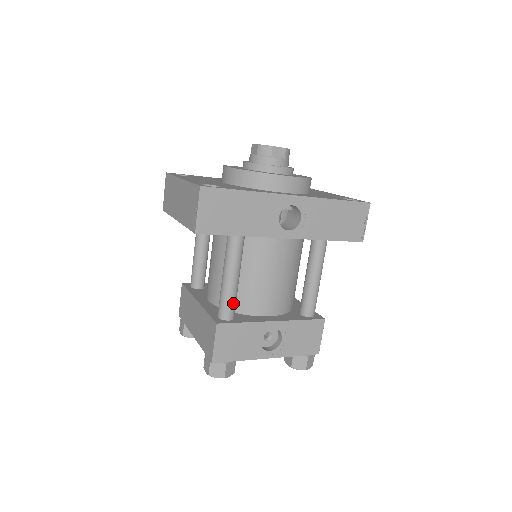
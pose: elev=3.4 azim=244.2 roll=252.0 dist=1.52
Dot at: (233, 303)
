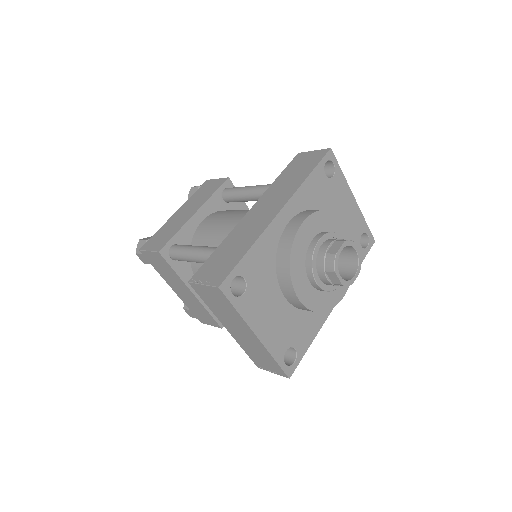
Dot at: occluded
